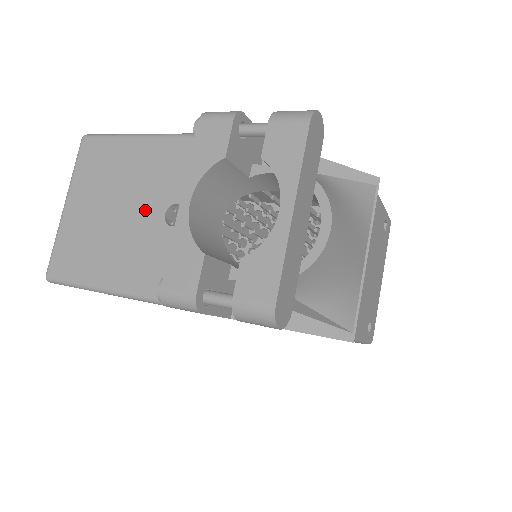
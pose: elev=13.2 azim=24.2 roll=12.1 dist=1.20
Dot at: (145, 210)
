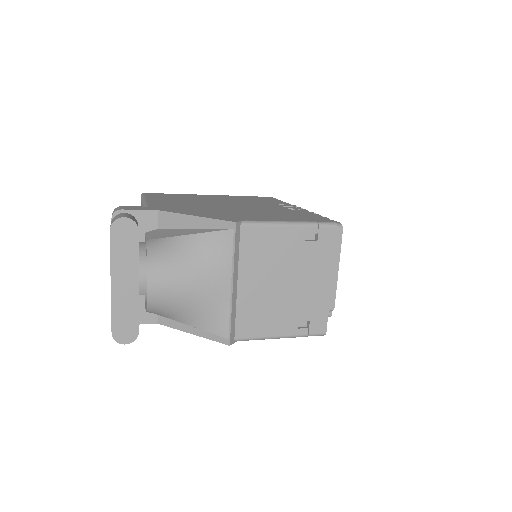
Dot at: occluded
